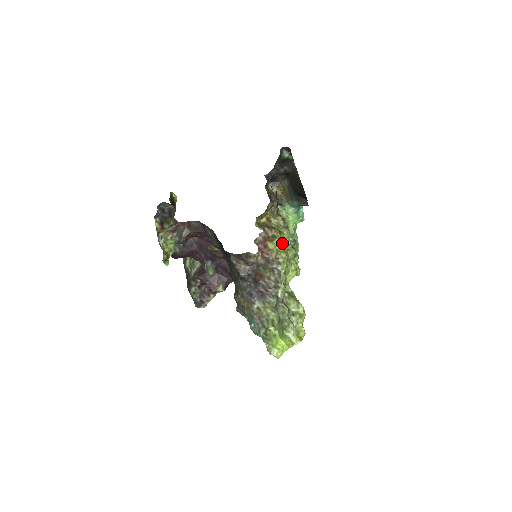
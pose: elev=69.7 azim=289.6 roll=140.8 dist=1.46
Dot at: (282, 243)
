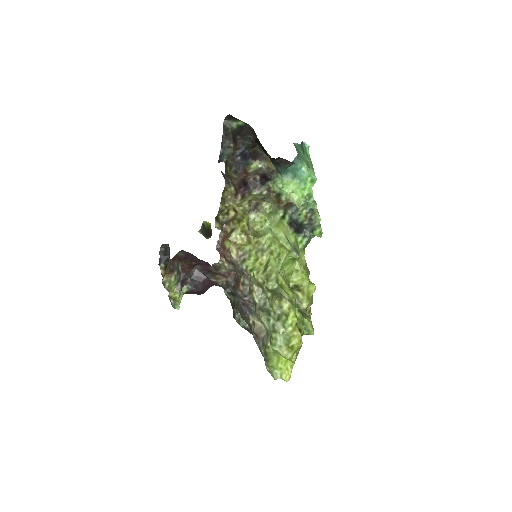
Dot at: (244, 233)
